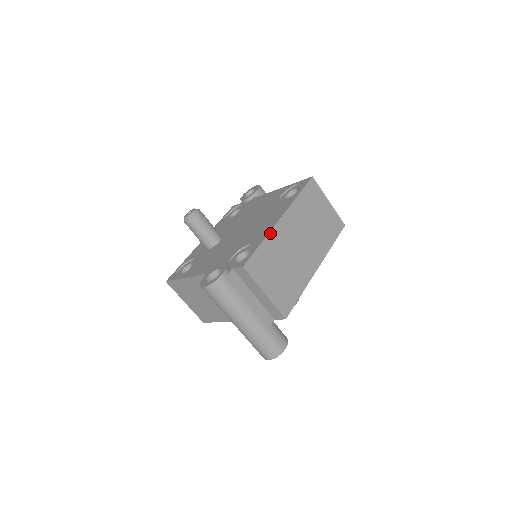
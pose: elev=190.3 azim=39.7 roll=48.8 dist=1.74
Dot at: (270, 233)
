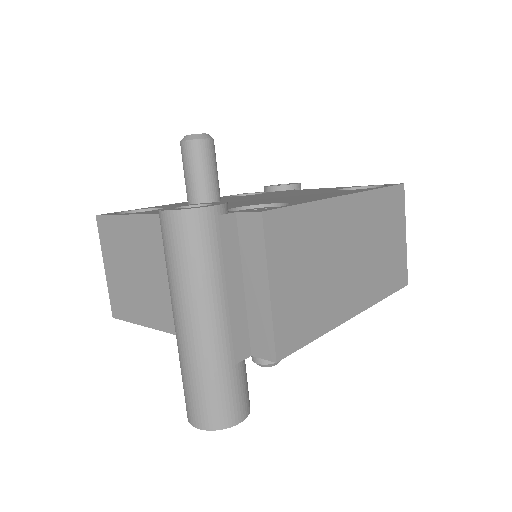
Dot at: (325, 201)
